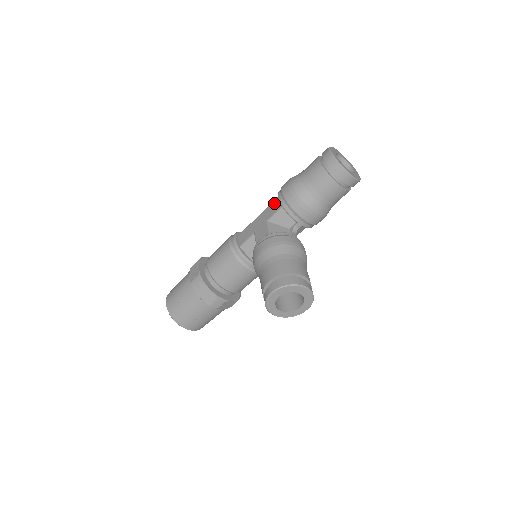
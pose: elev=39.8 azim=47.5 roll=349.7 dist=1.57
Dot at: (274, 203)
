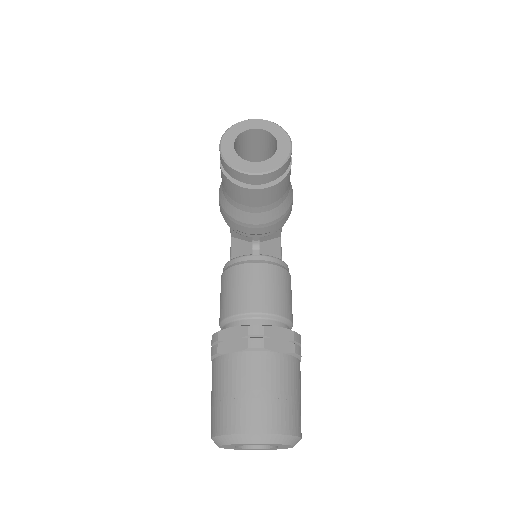
Dot at: occluded
